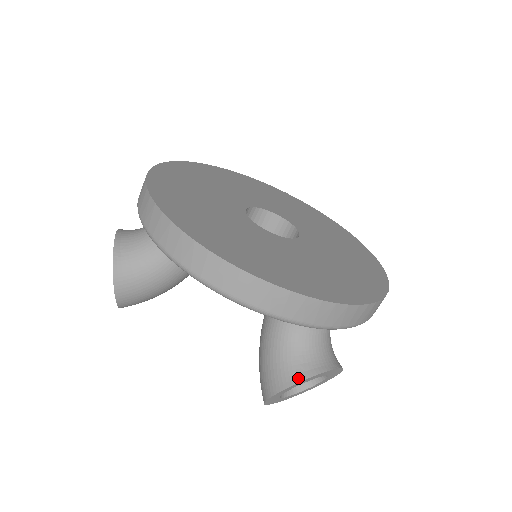
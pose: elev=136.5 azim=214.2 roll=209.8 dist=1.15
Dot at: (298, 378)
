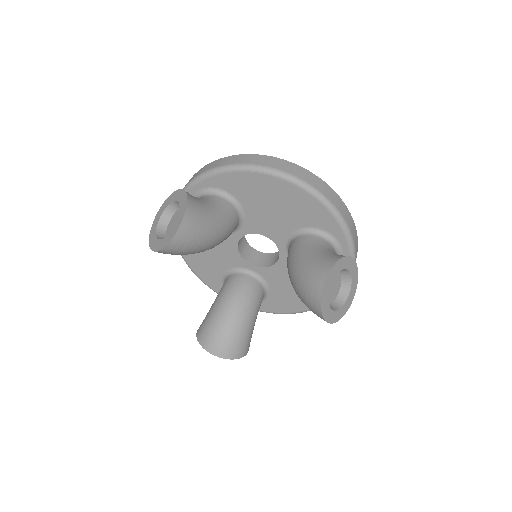
Dot at: occluded
